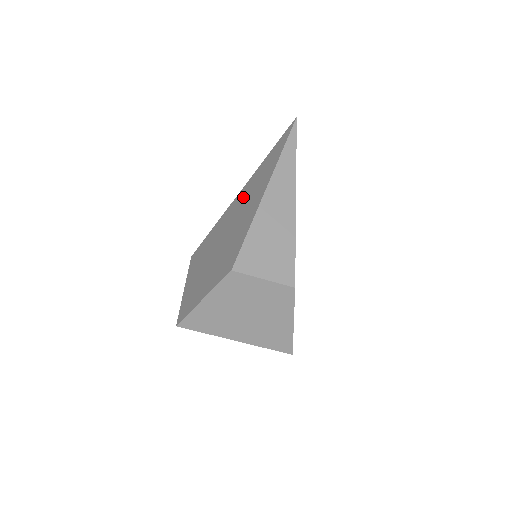
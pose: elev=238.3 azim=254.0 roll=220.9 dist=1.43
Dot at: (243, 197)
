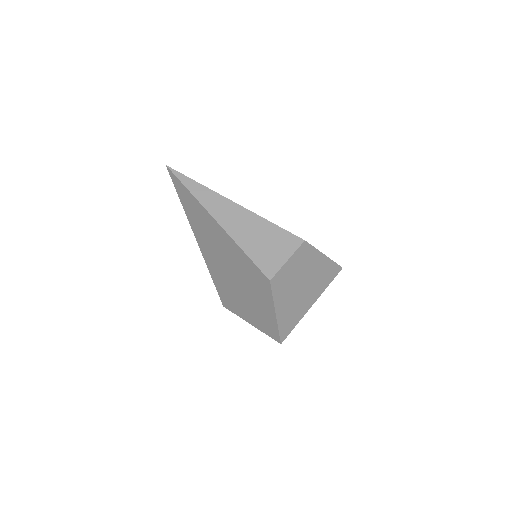
Dot at: (205, 242)
